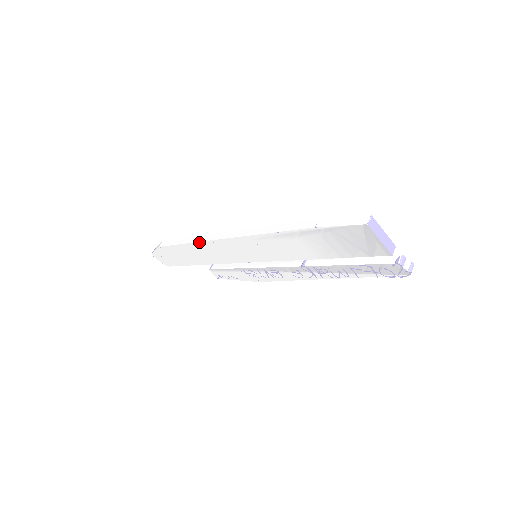
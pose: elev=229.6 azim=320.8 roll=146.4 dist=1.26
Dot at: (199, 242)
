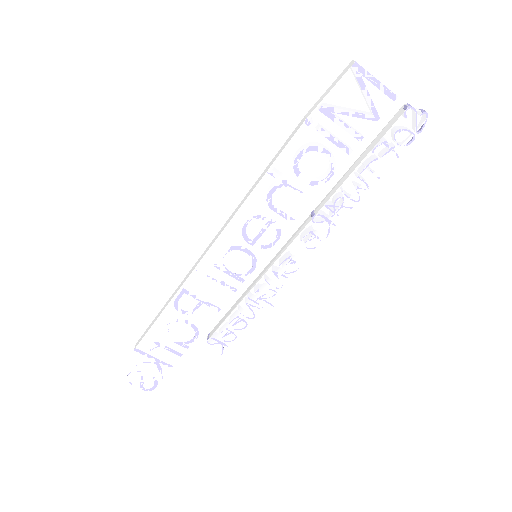
Dot at: (182, 286)
